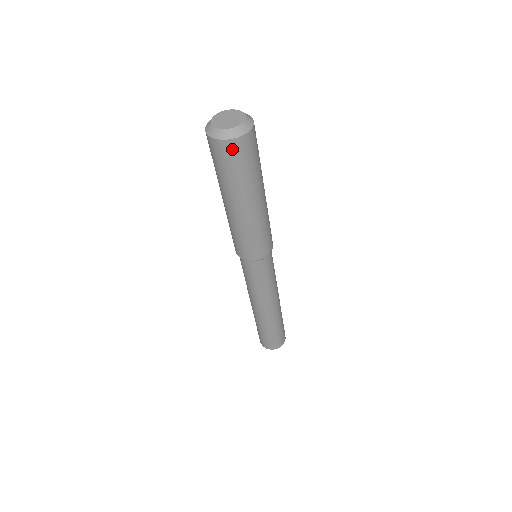
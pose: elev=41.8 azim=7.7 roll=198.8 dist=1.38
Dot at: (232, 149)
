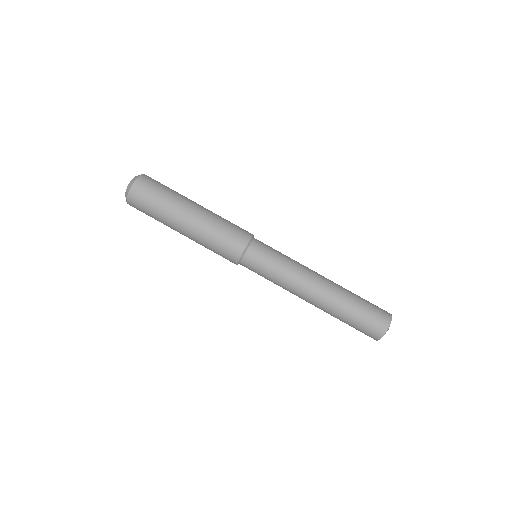
Dot at: (141, 186)
